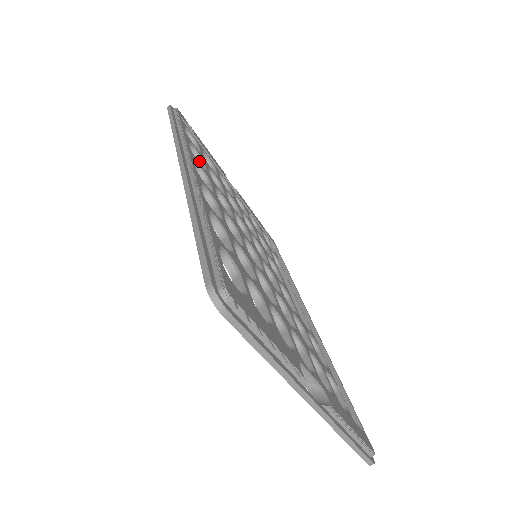
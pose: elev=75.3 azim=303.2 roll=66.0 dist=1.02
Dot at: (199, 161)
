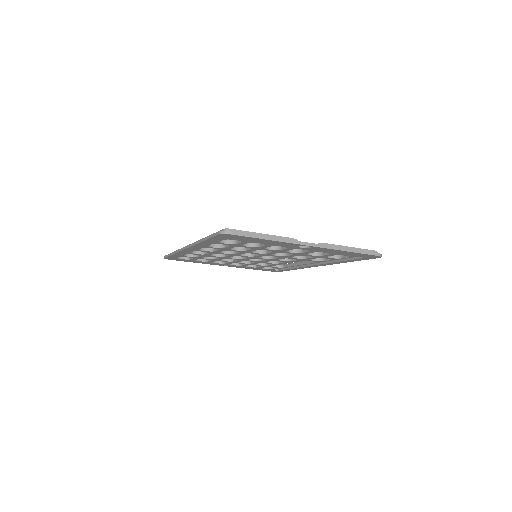
Dot at: (196, 255)
